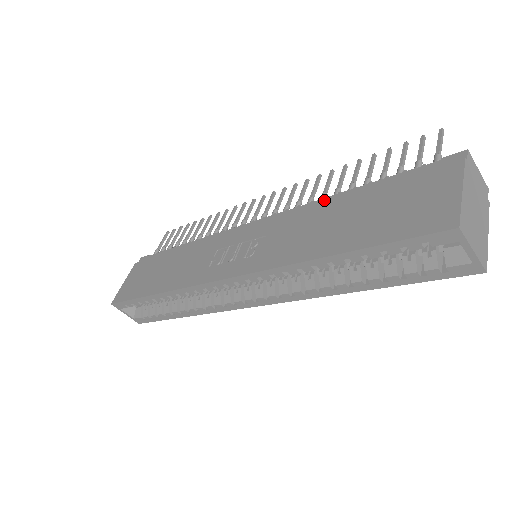
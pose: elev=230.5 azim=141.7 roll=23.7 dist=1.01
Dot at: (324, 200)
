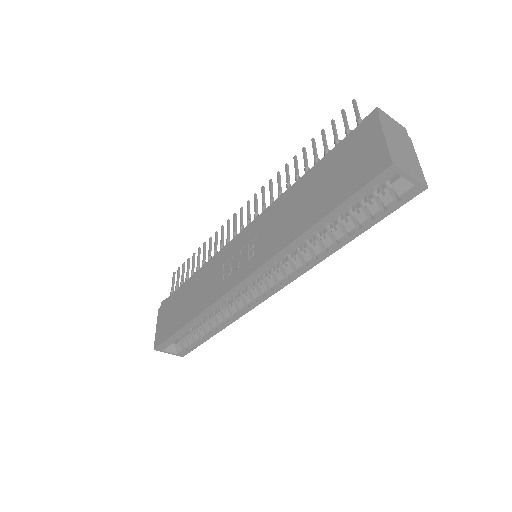
Dot at: (290, 189)
